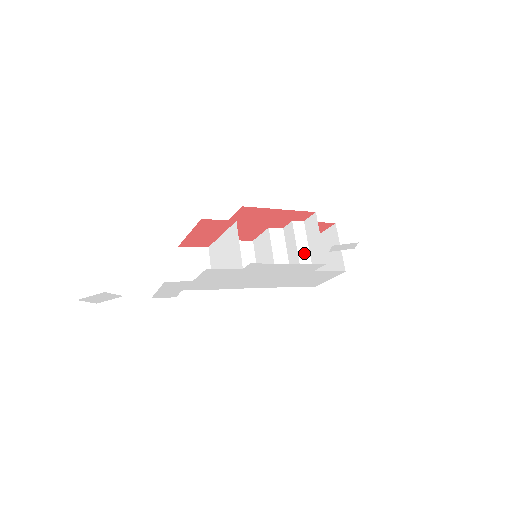
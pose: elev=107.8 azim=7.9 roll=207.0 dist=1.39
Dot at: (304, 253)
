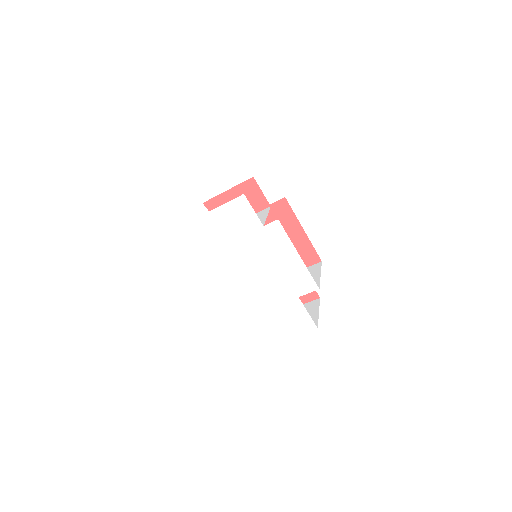
Dot at: occluded
